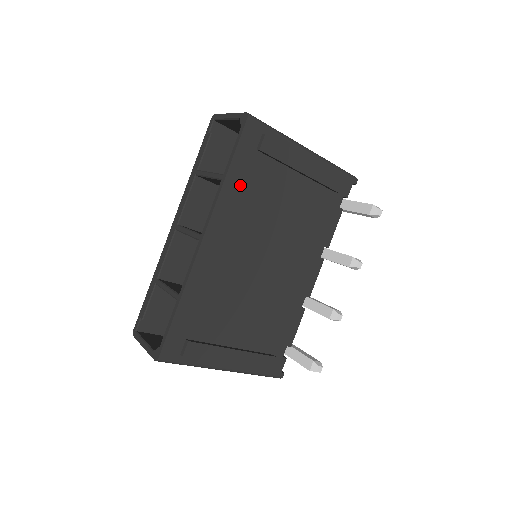
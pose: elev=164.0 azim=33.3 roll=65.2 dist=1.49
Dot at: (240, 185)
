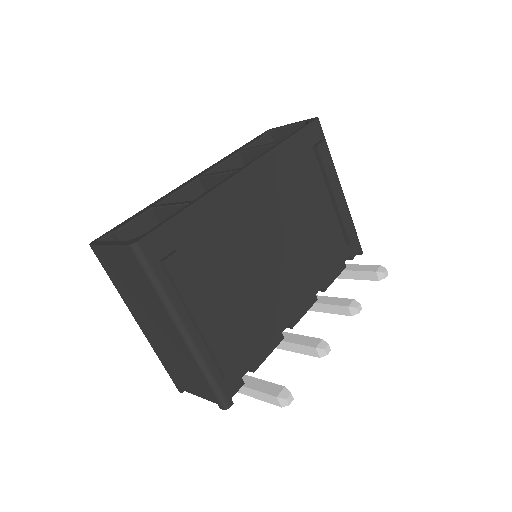
Dot at: (291, 159)
